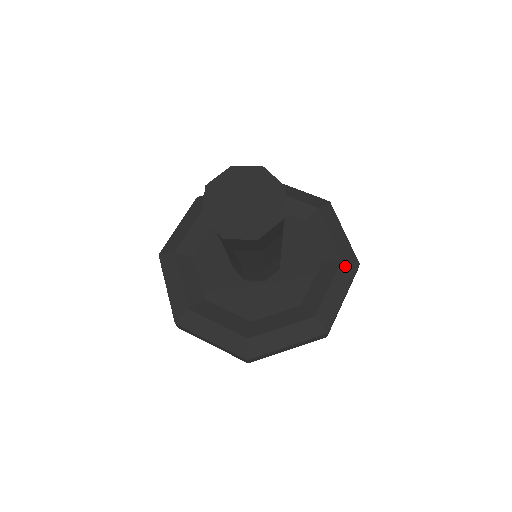
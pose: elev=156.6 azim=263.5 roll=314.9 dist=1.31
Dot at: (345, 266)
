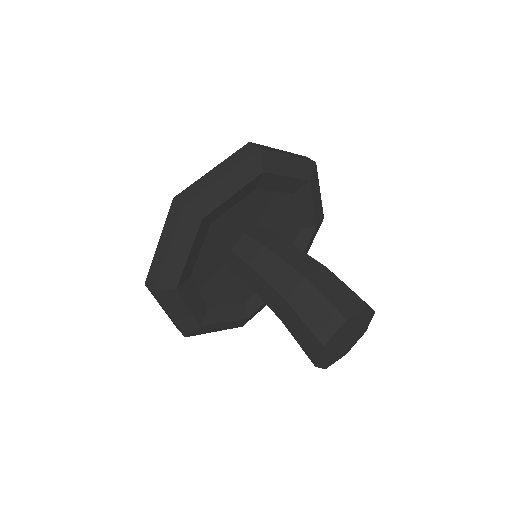
Dot at: (317, 229)
